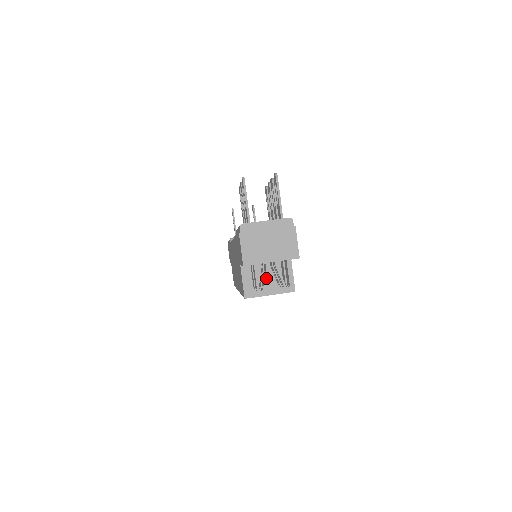
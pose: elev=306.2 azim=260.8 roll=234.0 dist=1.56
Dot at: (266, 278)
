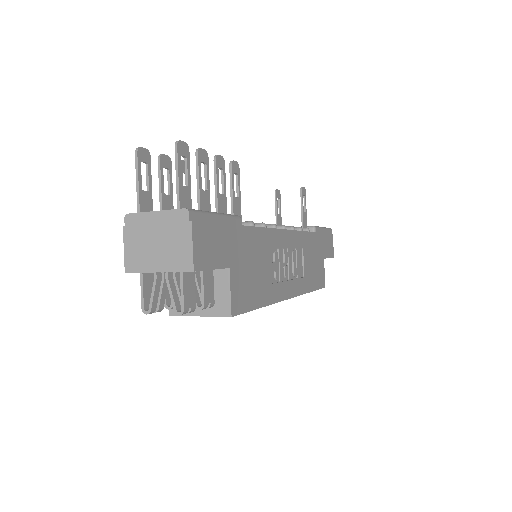
Dot at: (153, 294)
